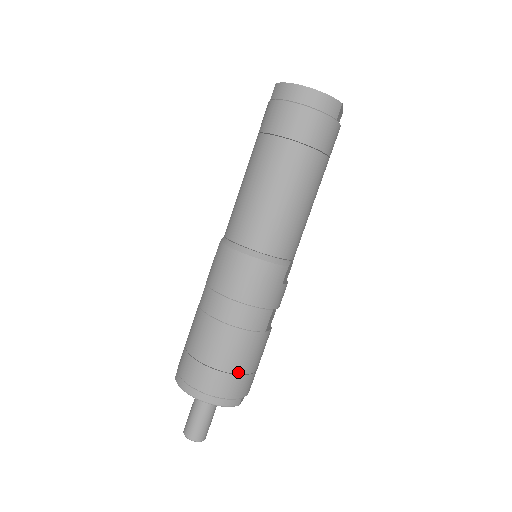
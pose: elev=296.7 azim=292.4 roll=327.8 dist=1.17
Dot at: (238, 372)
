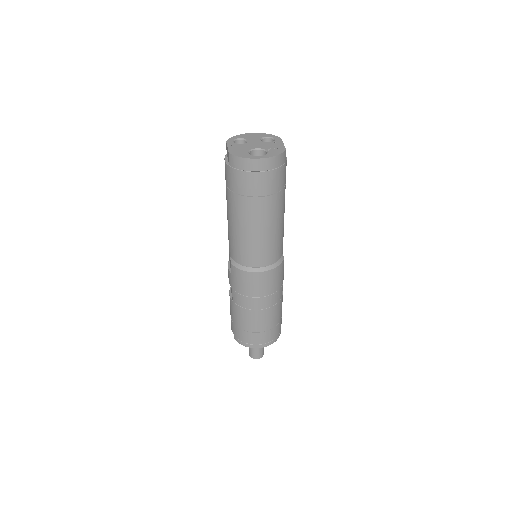
Dot at: (276, 325)
